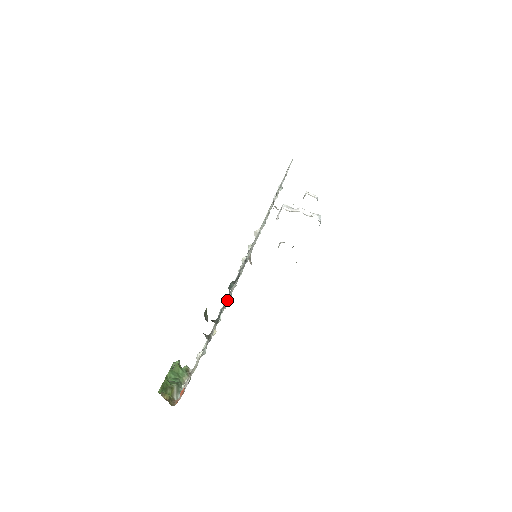
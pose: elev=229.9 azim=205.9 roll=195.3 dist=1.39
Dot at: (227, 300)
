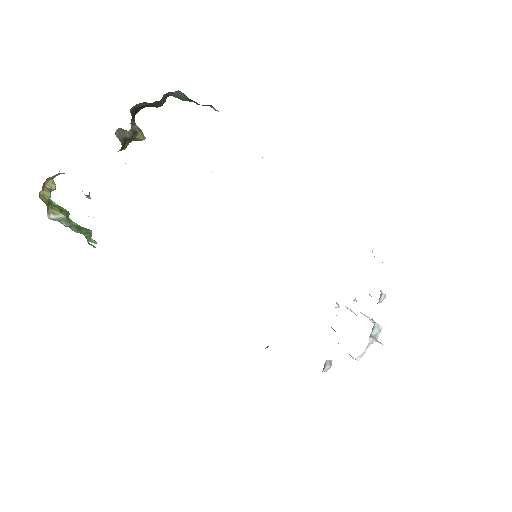
Dot at: occluded
